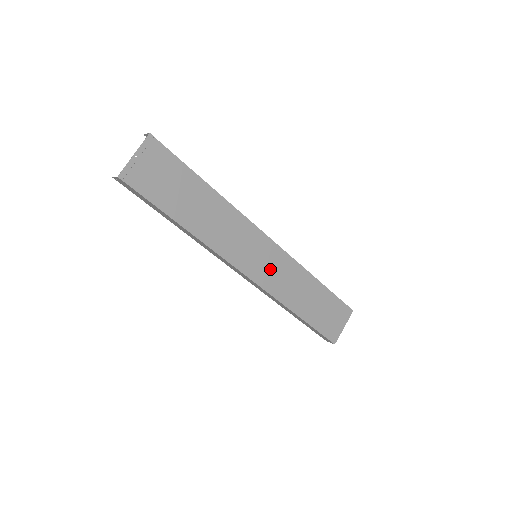
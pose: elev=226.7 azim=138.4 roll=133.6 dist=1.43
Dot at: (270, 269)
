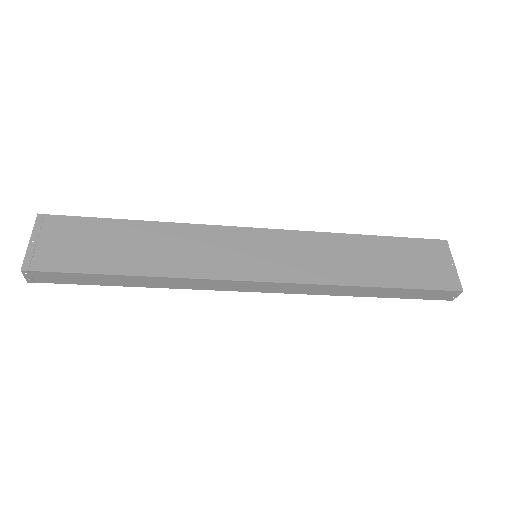
Dot at: (285, 258)
